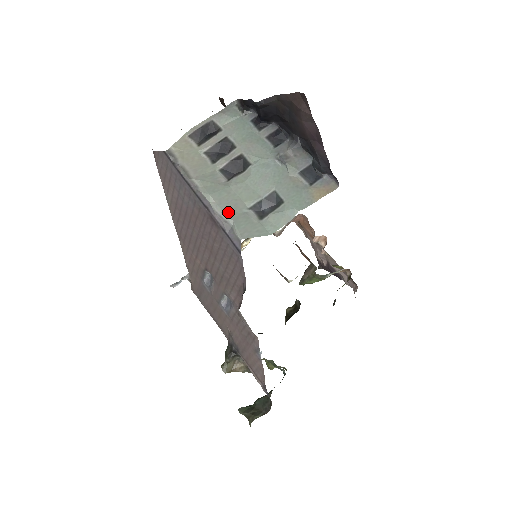
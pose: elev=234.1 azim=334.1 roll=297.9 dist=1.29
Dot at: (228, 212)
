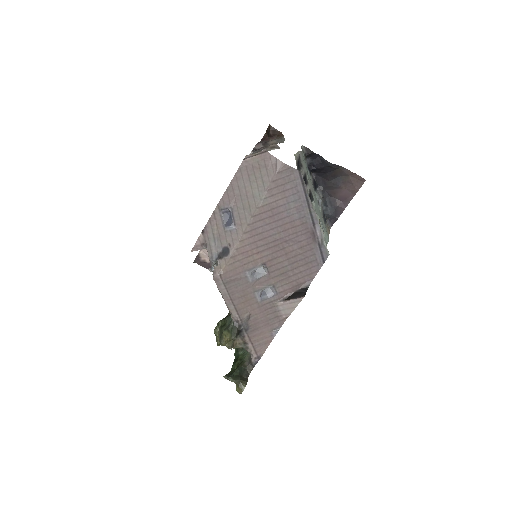
Dot at: (323, 233)
